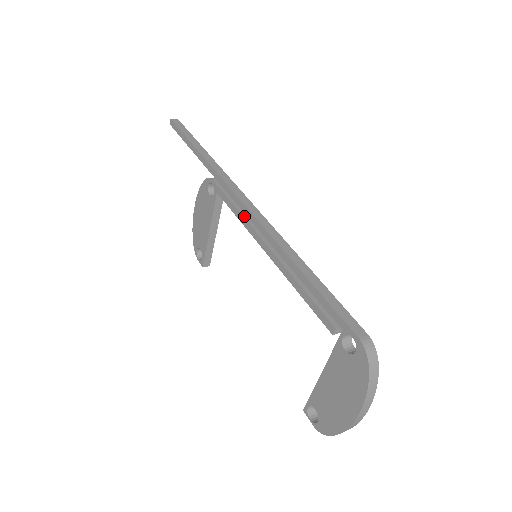
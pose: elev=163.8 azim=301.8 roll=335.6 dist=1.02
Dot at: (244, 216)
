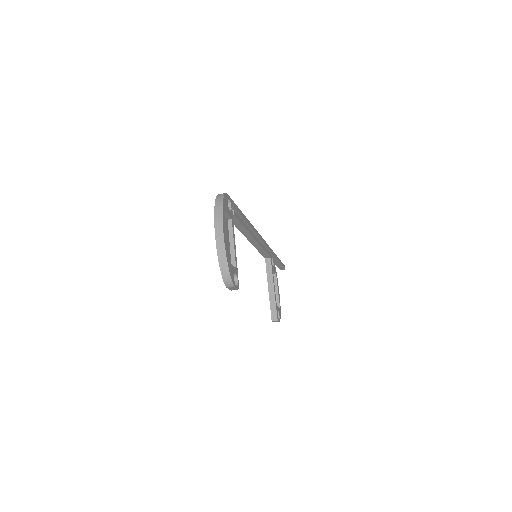
Dot at: occluded
